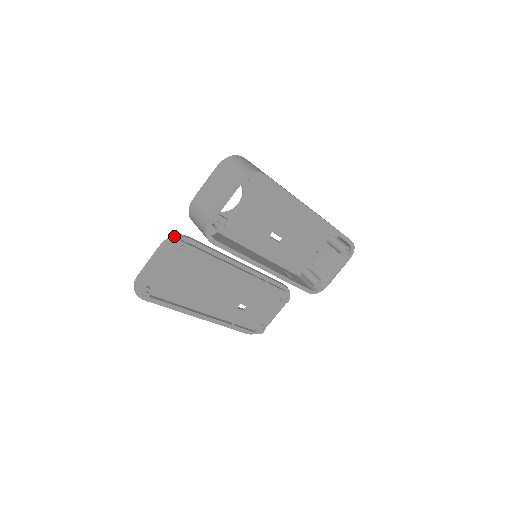
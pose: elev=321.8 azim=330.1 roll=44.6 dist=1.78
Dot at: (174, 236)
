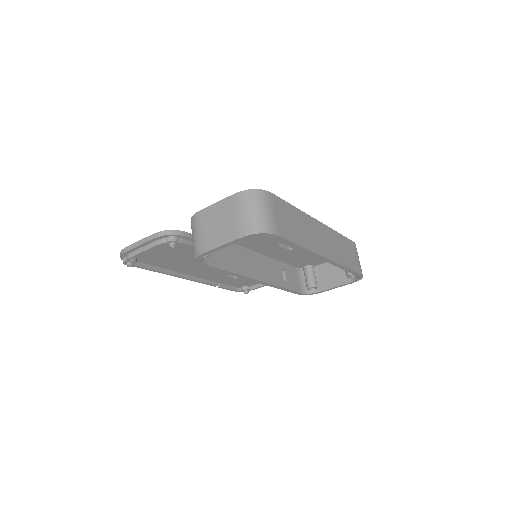
Dot at: (170, 232)
